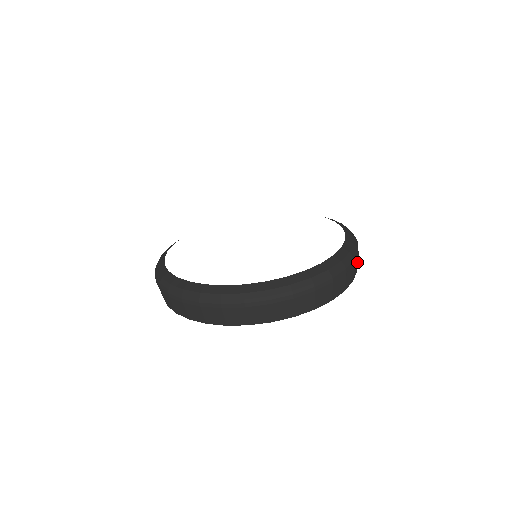
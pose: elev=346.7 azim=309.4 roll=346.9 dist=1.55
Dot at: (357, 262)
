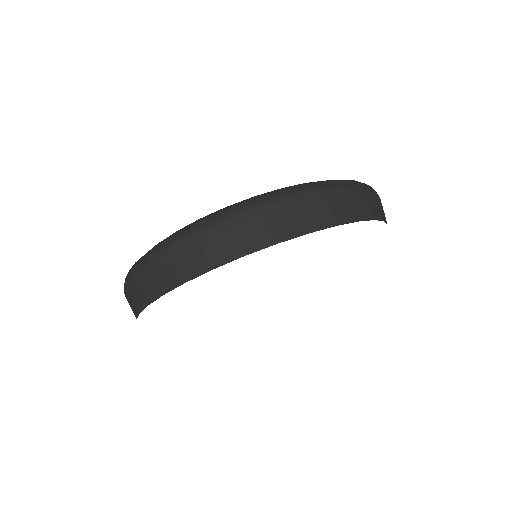
Dot at: (350, 204)
